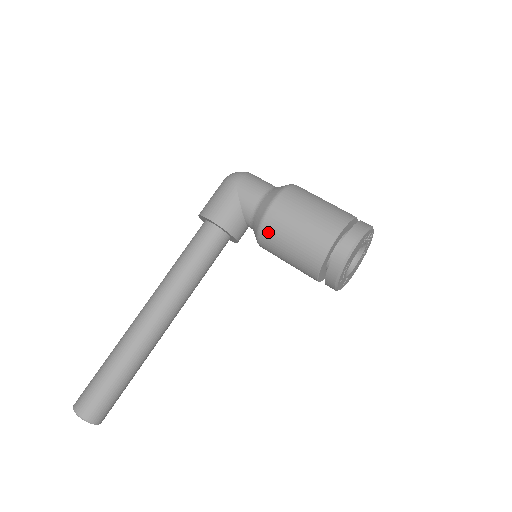
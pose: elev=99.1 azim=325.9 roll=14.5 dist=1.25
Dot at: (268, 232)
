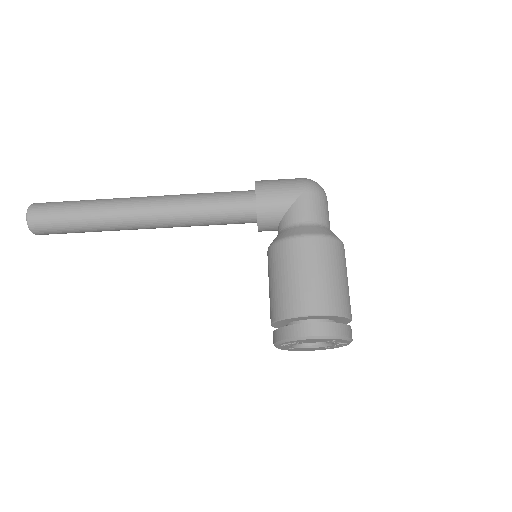
Dot at: (279, 251)
